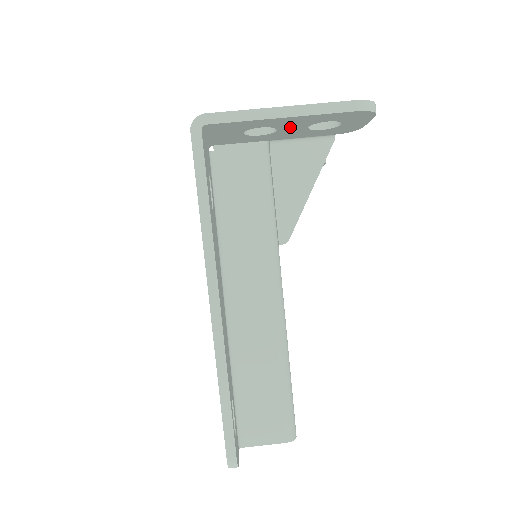
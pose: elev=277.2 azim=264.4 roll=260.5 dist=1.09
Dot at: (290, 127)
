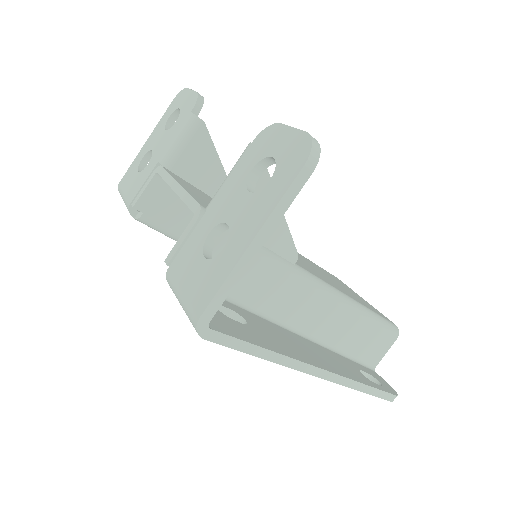
Dot at: occluded
